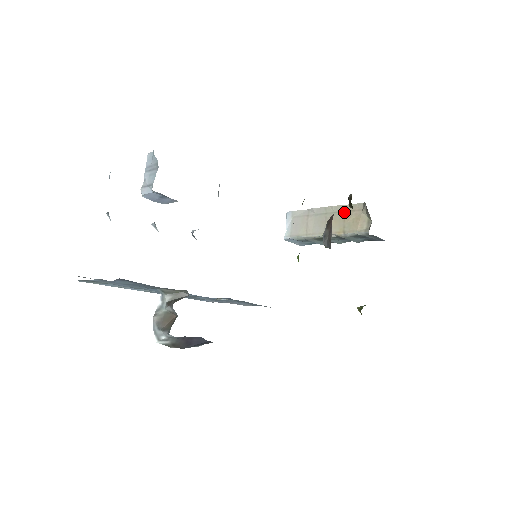
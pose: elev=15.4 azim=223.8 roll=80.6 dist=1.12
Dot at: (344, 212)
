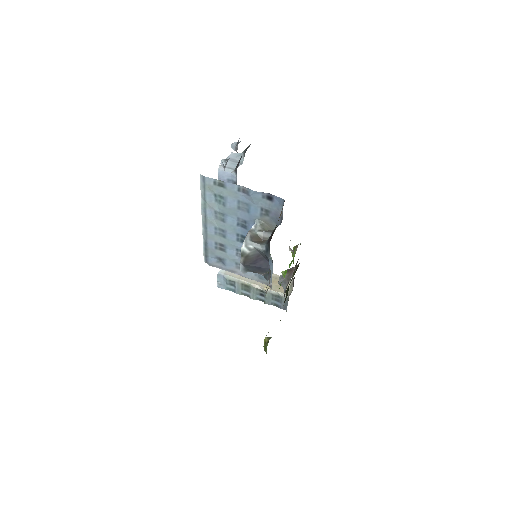
Dot at: (274, 278)
